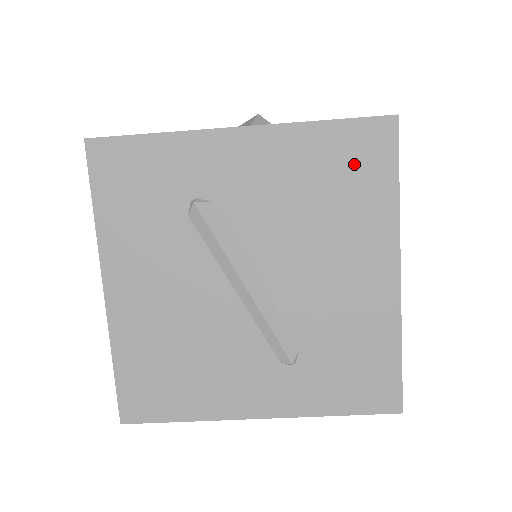
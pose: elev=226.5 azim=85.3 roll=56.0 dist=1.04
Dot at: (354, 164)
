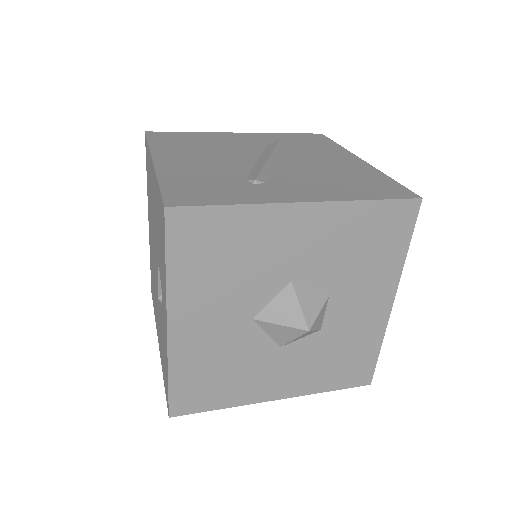
Dot at: occluded
